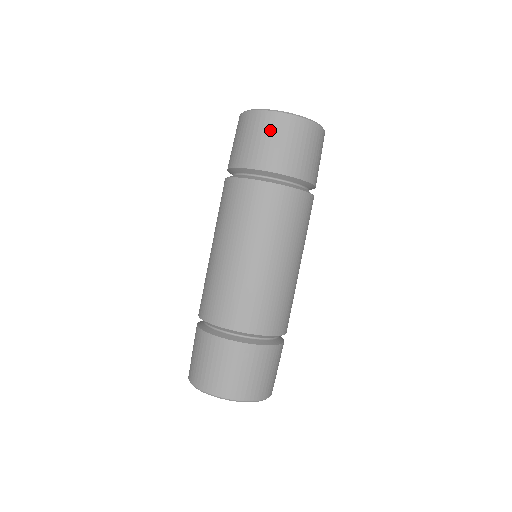
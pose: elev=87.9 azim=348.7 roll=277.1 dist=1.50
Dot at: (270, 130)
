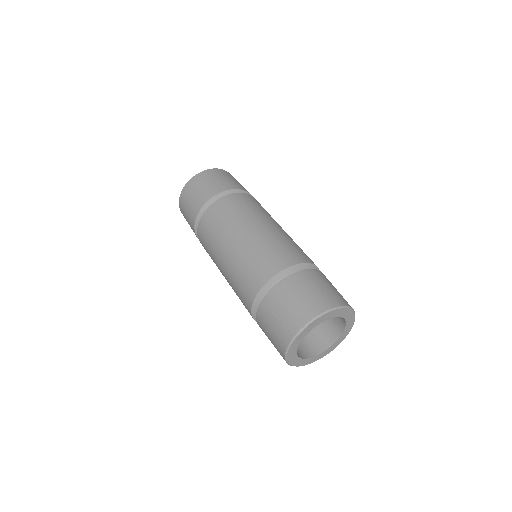
Dot at: (202, 181)
